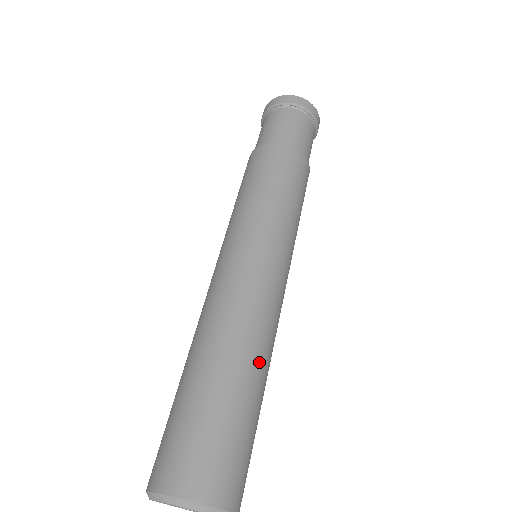
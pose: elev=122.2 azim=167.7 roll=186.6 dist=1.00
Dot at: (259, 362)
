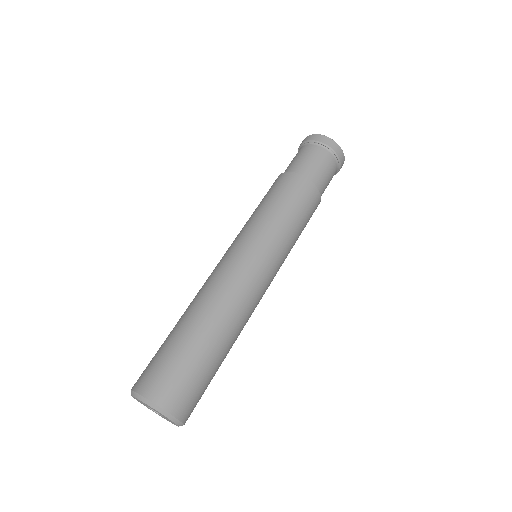
Dot at: (234, 338)
